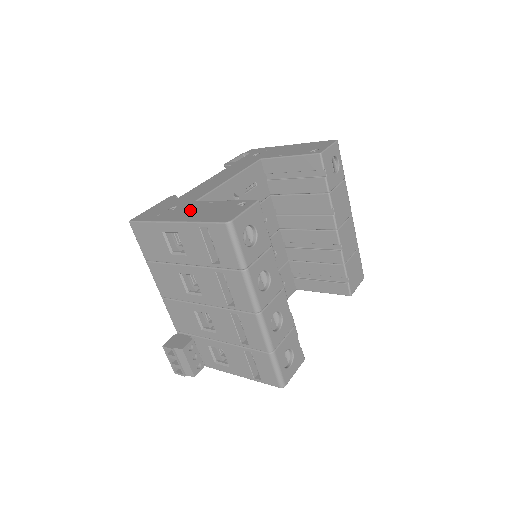
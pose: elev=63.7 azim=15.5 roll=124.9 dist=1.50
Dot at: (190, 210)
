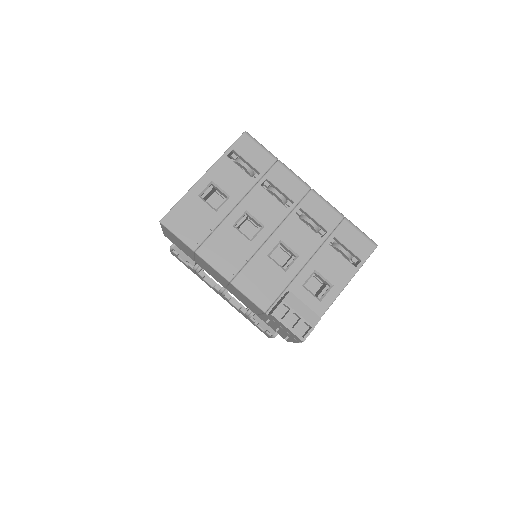
Dot at: occluded
